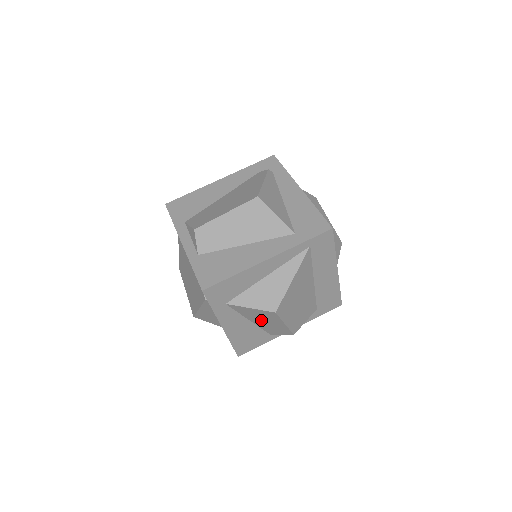
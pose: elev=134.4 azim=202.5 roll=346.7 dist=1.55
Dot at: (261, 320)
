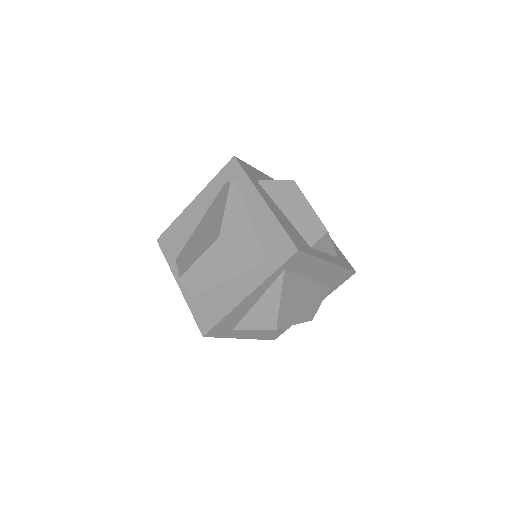
Dot at: occluded
